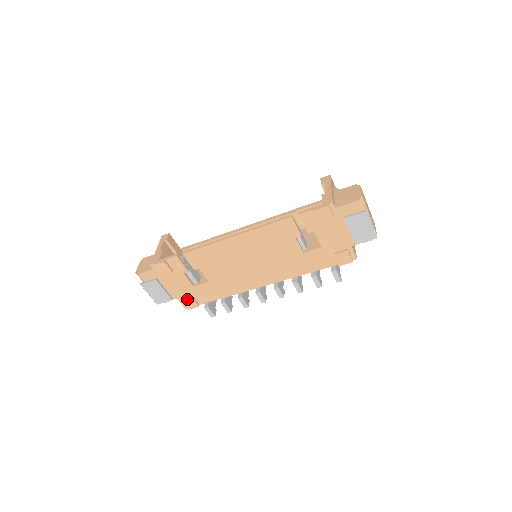
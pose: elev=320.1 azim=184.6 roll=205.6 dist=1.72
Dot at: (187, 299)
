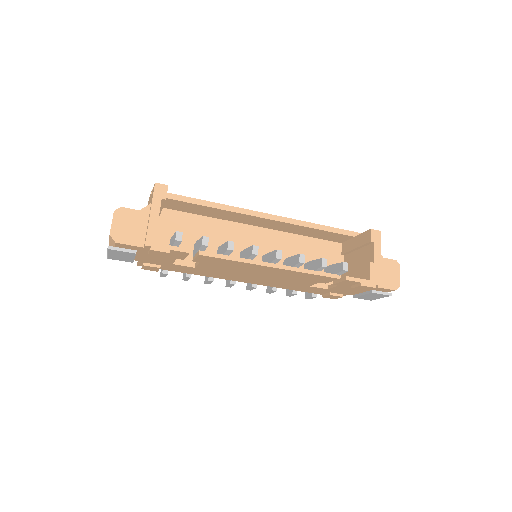
Dot at: (152, 267)
